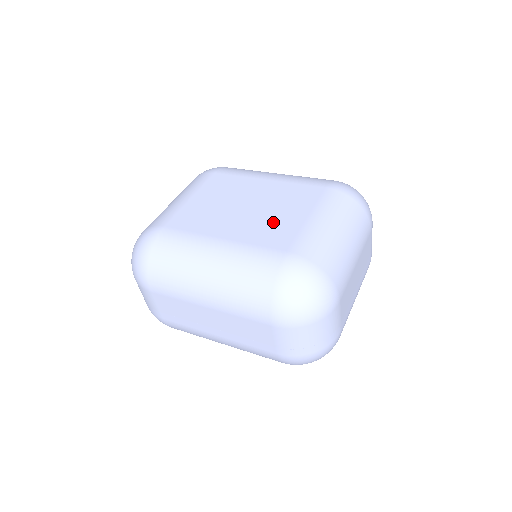
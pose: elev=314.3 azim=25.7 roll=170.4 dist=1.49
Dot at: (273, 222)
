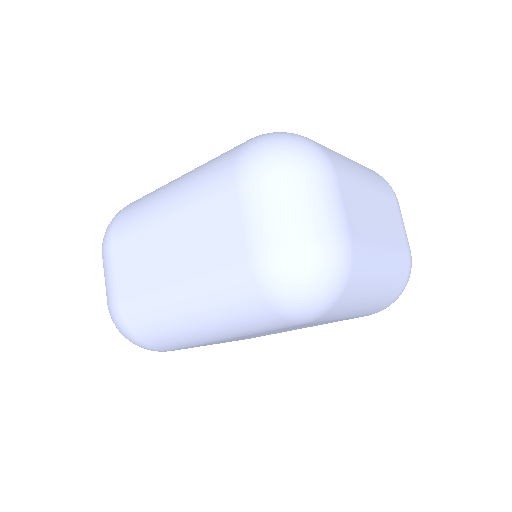
Dot at: occluded
